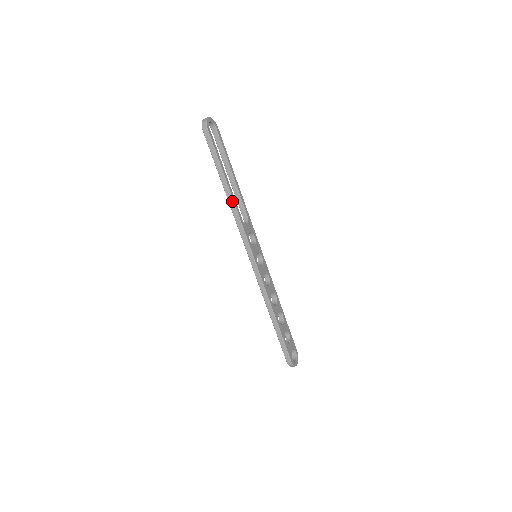
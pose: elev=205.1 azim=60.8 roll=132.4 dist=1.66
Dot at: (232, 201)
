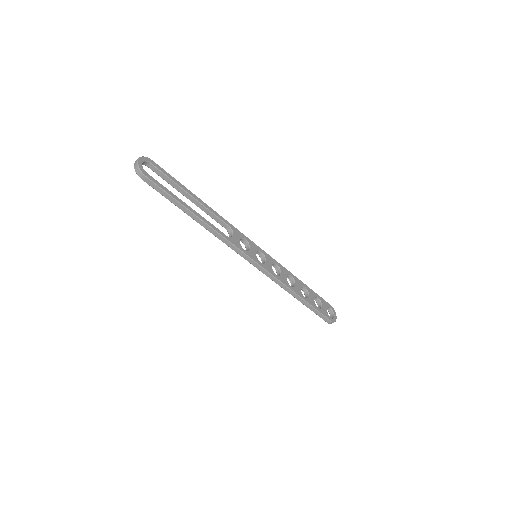
Dot at: (208, 227)
